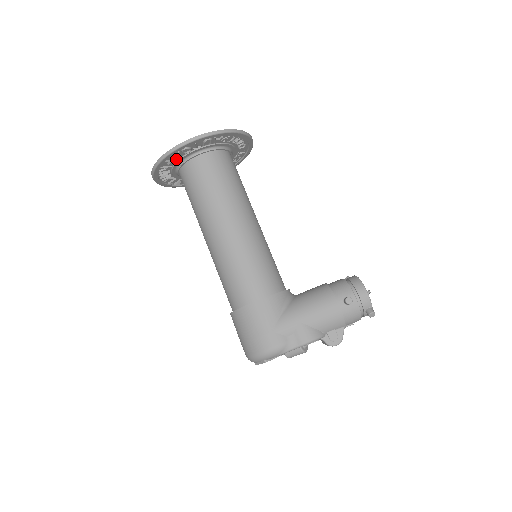
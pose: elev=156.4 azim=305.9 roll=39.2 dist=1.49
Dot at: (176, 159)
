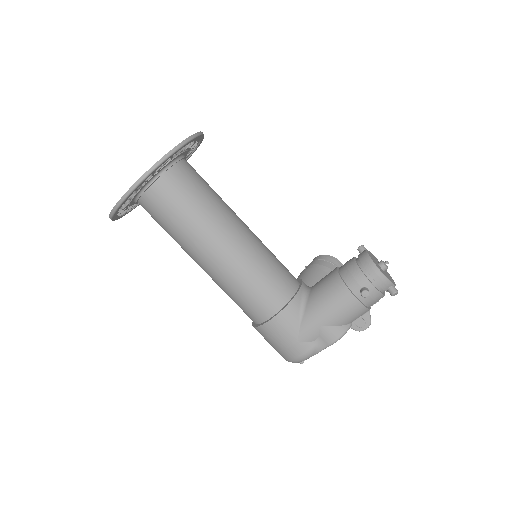
Dot at: (127, 203)
